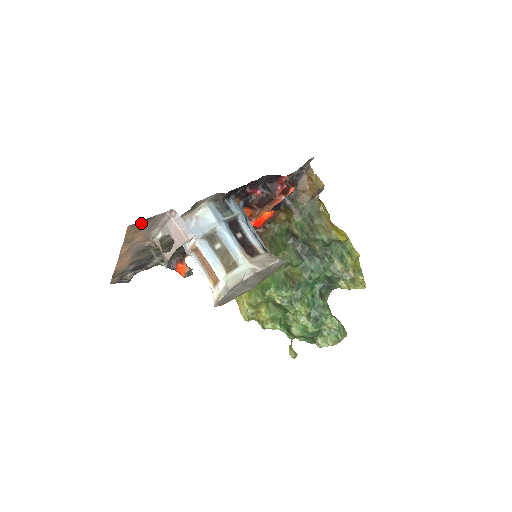
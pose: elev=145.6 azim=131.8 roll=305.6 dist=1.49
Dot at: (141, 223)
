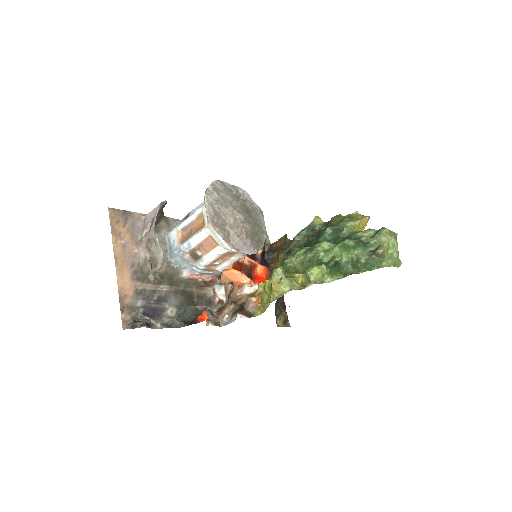
Dot at: (121, 214)
